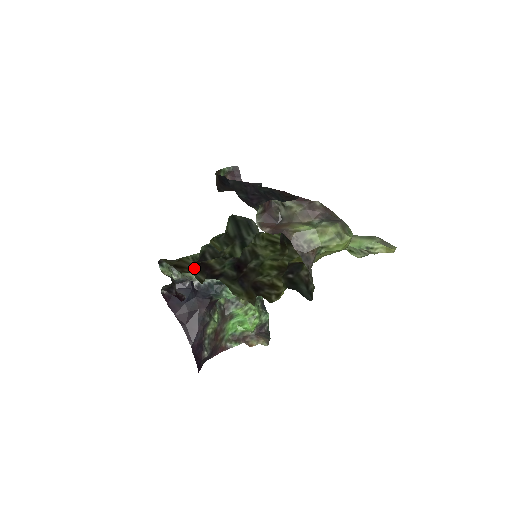
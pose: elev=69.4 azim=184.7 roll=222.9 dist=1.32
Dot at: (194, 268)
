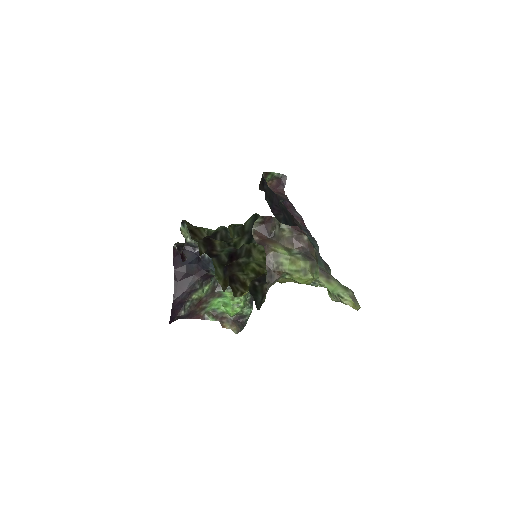
Dot at: (202, 240)
